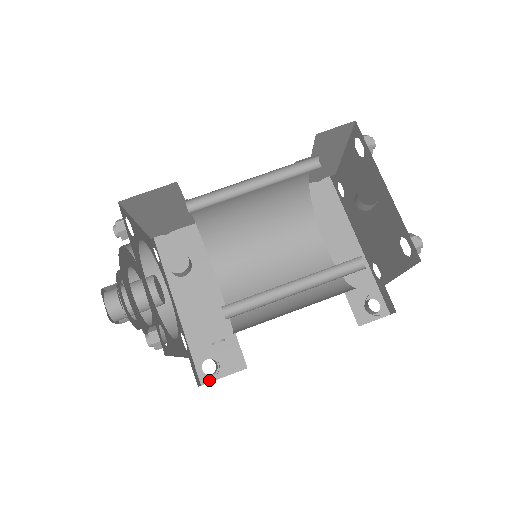
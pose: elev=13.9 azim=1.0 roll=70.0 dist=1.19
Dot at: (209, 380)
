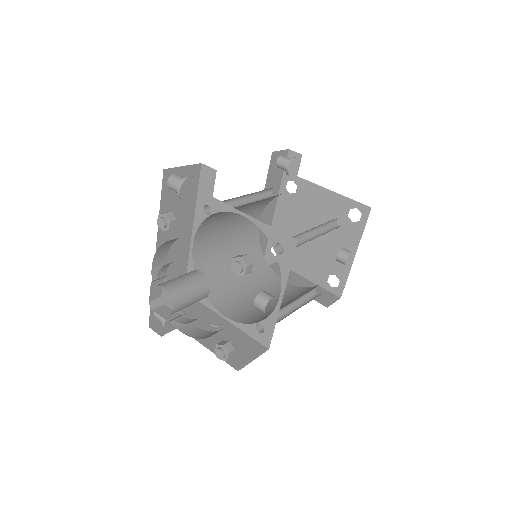
Dot at: (155, 322)
